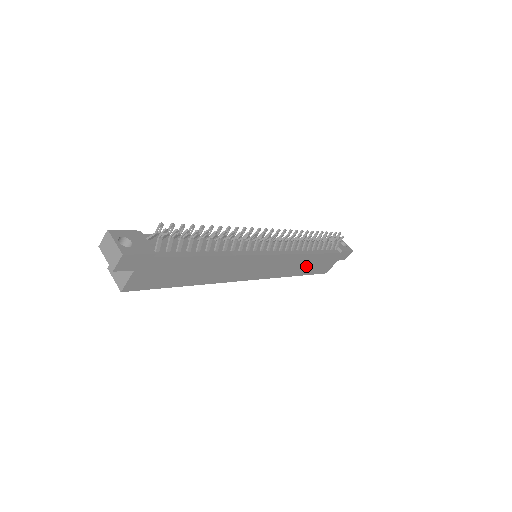
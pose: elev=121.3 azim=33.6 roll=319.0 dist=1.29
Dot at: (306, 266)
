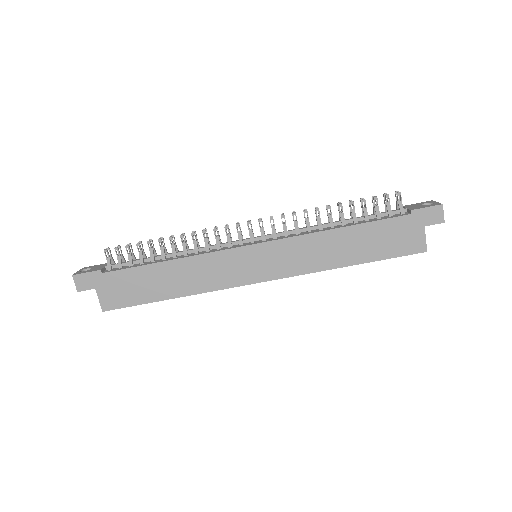
Dot at: (352, 248)
